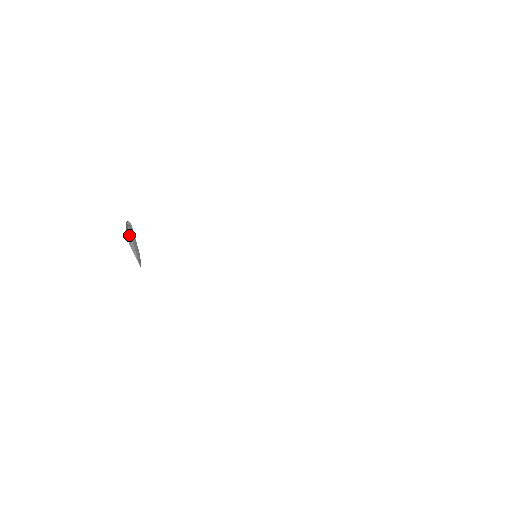
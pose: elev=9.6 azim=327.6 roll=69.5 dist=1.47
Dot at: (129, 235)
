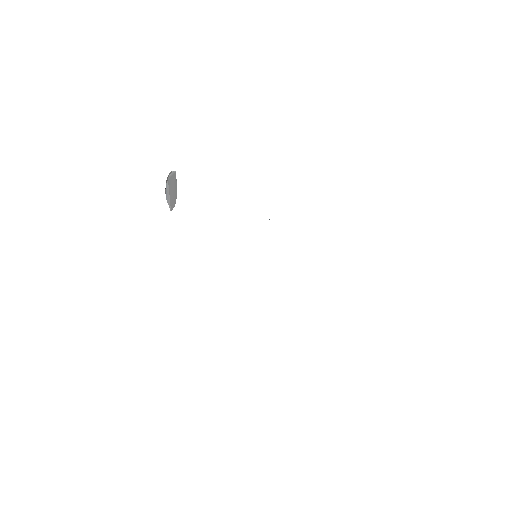
Dot at: (167, 187)
